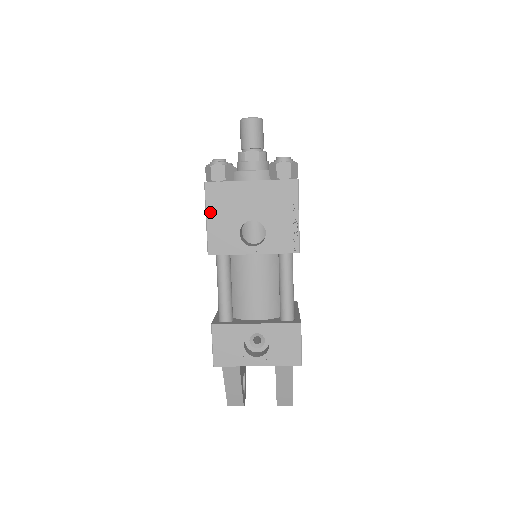
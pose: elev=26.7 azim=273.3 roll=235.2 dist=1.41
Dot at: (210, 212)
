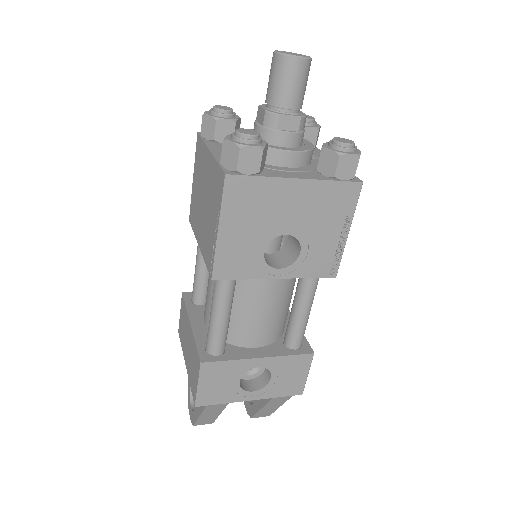
Dot at: (227, 220)
